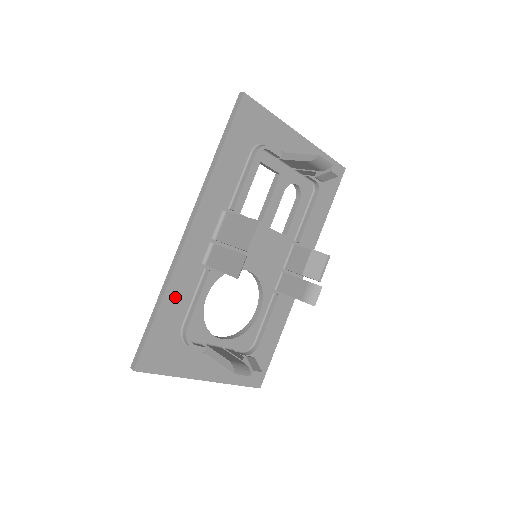
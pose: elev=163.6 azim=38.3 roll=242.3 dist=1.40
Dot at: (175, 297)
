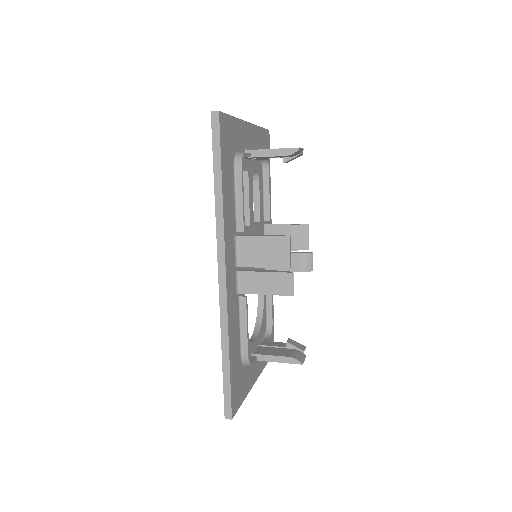
Dot at: (233, 338)
